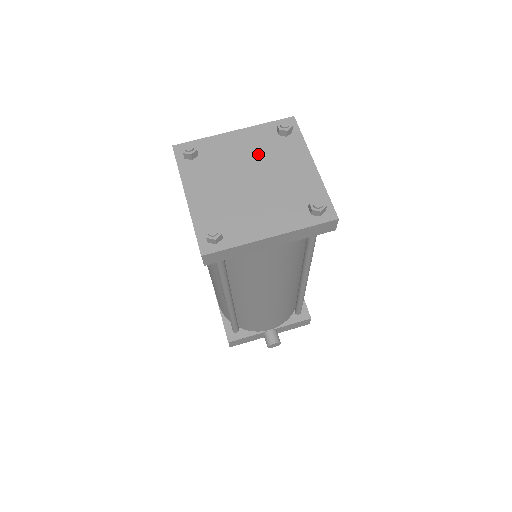
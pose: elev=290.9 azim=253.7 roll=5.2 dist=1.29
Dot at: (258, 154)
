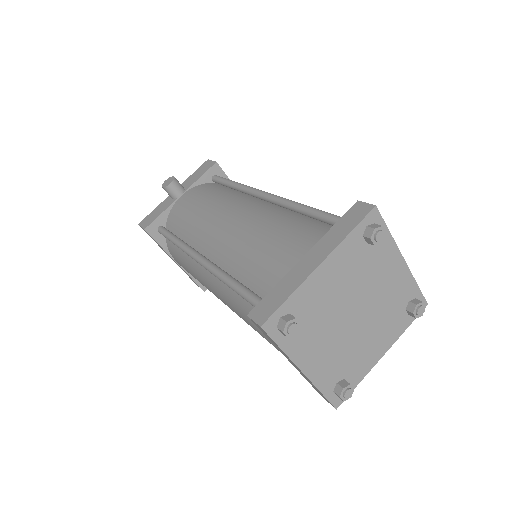
Dot at: (353, 280)
